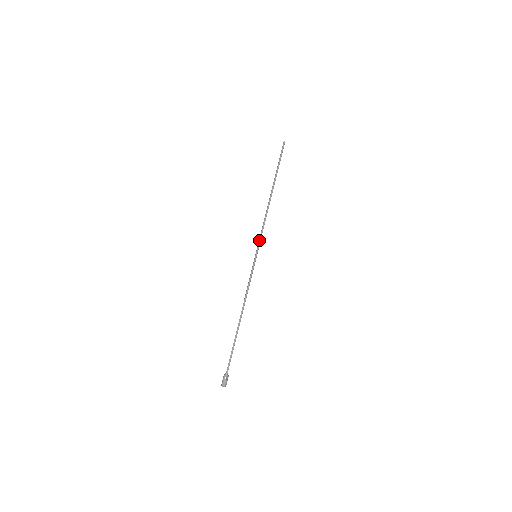
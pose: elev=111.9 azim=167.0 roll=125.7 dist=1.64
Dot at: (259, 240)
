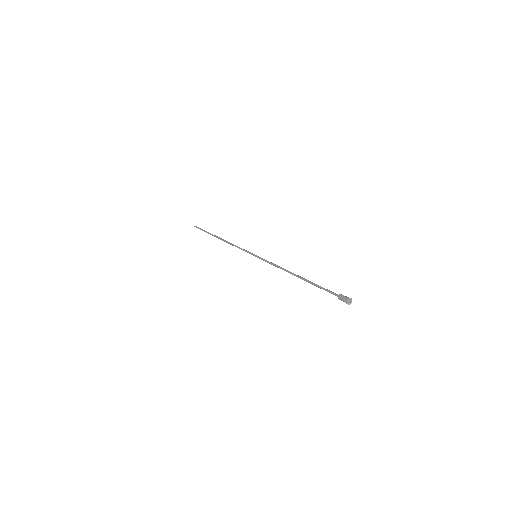
Dot at: (246, 251)
